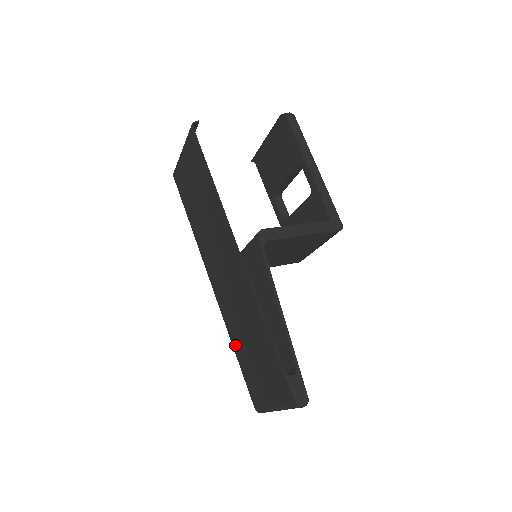
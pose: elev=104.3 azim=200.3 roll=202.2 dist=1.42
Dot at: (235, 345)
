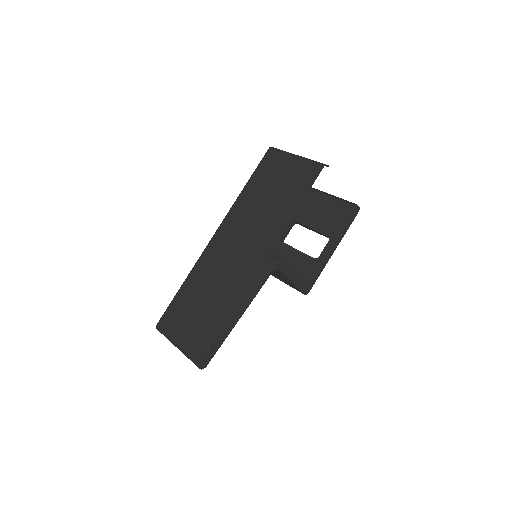
Dot at: (188, 283)
